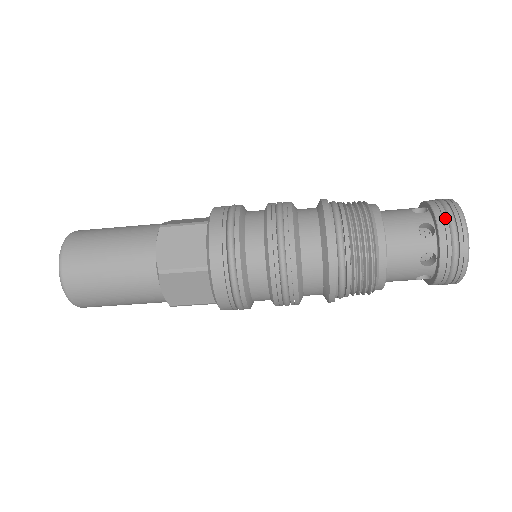
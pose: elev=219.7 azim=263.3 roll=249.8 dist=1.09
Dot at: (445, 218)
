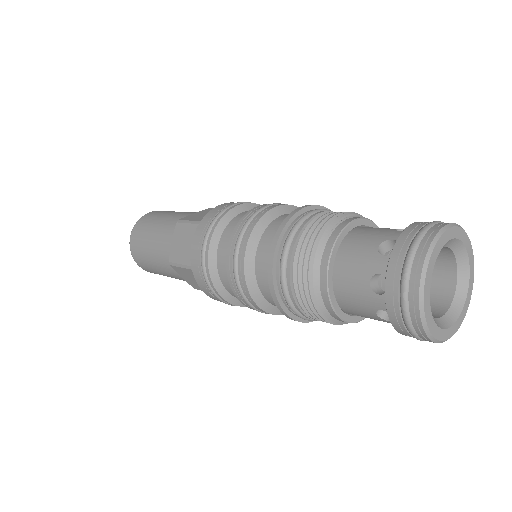
Dot at: (400, 322)
